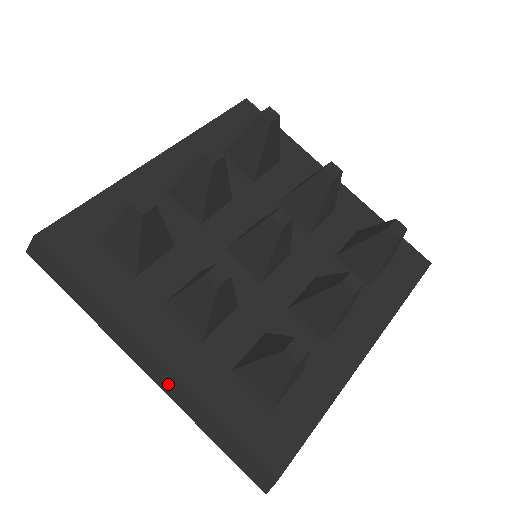
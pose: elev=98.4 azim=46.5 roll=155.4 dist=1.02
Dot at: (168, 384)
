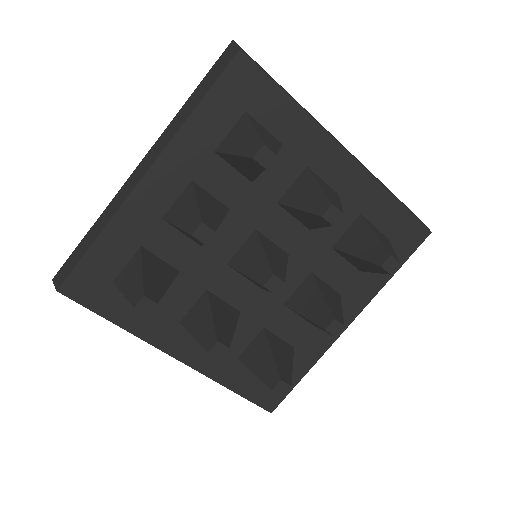
Dot at: occluded
